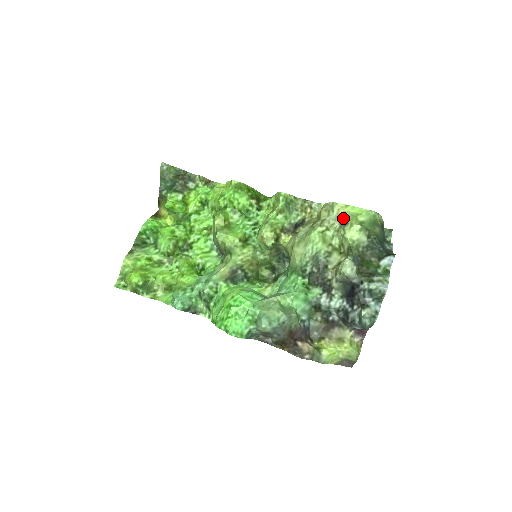
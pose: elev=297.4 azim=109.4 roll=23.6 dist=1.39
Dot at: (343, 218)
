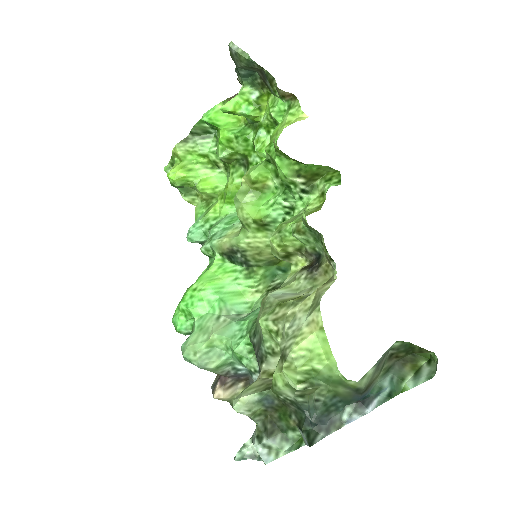
Dot at: (292, 345)
